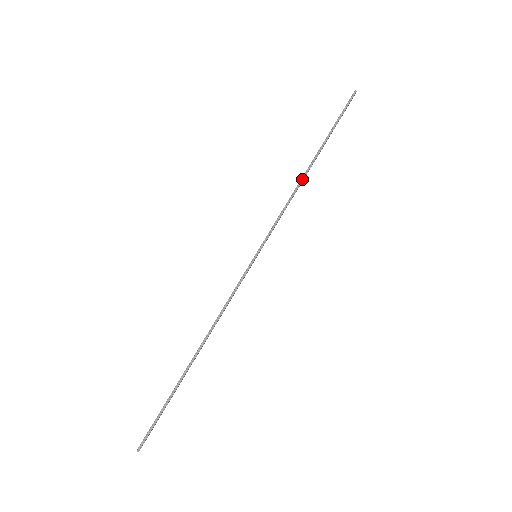
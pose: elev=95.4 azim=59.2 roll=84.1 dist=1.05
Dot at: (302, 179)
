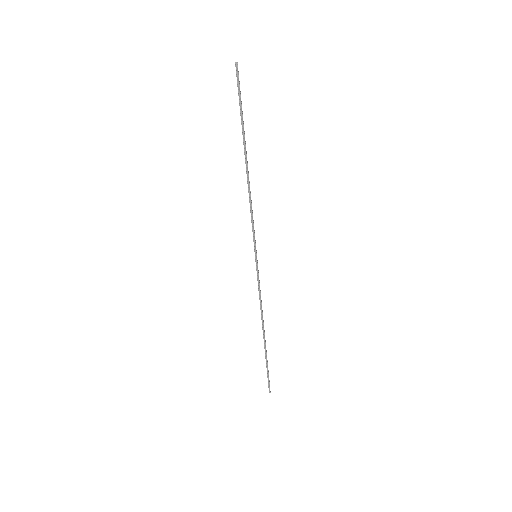
Dot at: (248, 181)
